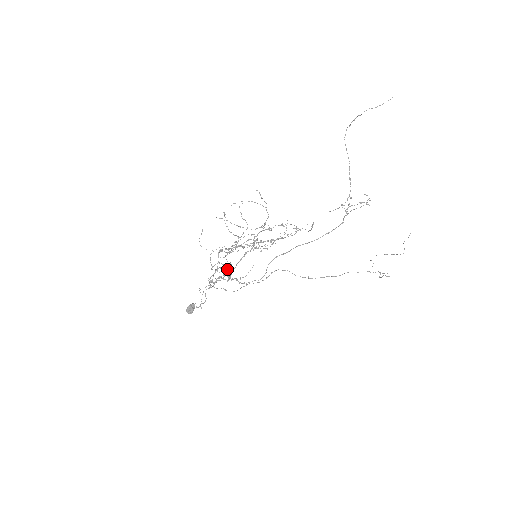
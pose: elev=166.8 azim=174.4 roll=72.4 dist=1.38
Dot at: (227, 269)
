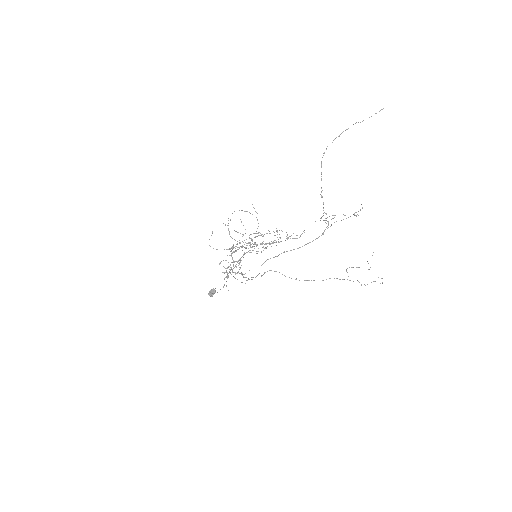
Dot at: (239, 263)
